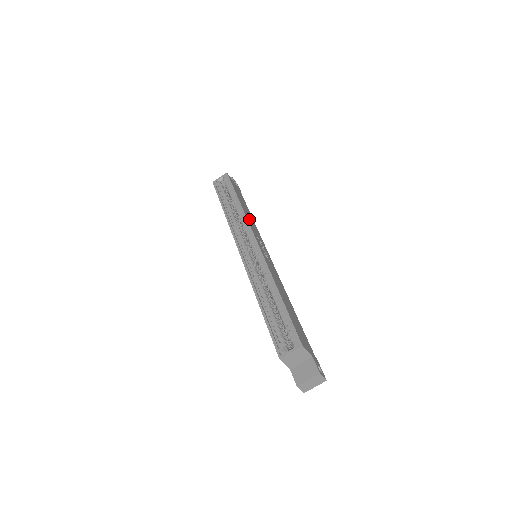
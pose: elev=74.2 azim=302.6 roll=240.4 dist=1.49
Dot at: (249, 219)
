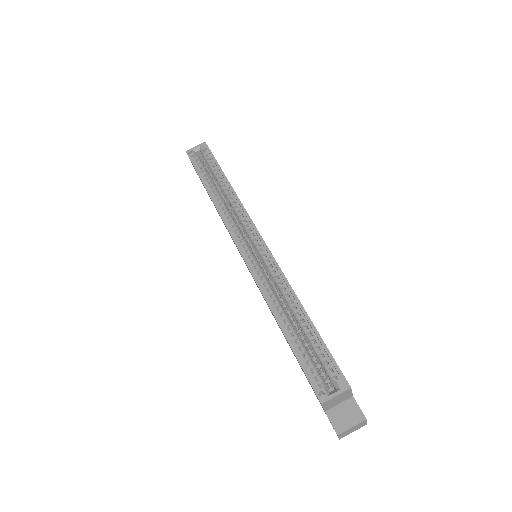
Dot at: occluded
